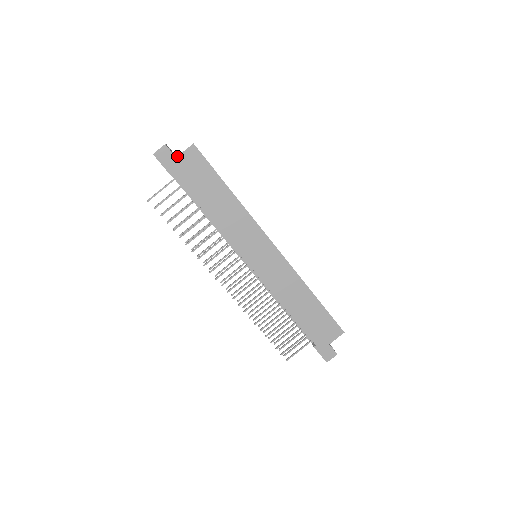
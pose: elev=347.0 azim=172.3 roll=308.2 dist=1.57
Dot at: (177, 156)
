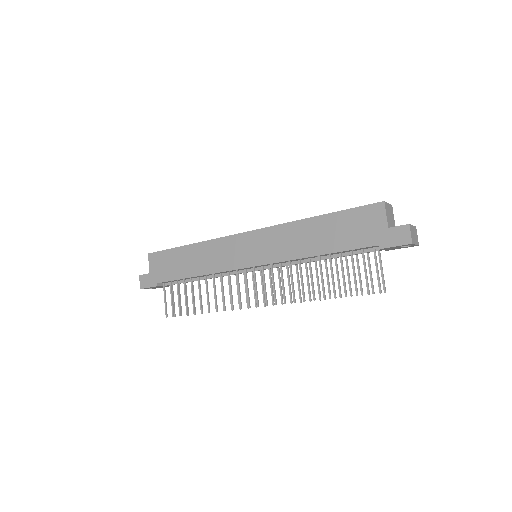
Dot at: (149, 272)
